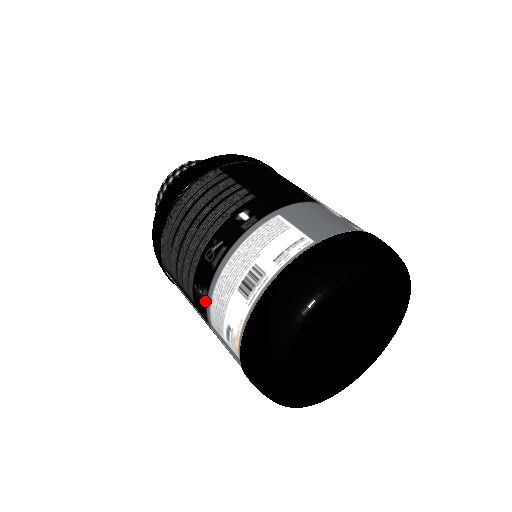
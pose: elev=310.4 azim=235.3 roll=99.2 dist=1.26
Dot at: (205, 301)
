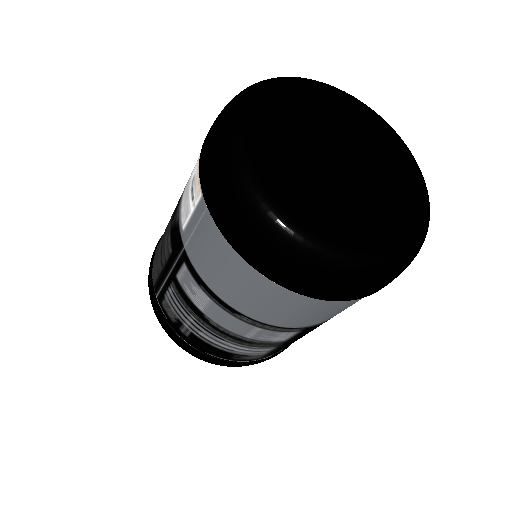
Dot at: (178, 213)
